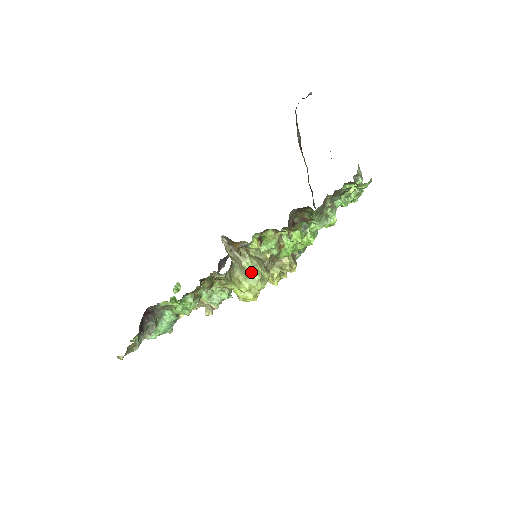
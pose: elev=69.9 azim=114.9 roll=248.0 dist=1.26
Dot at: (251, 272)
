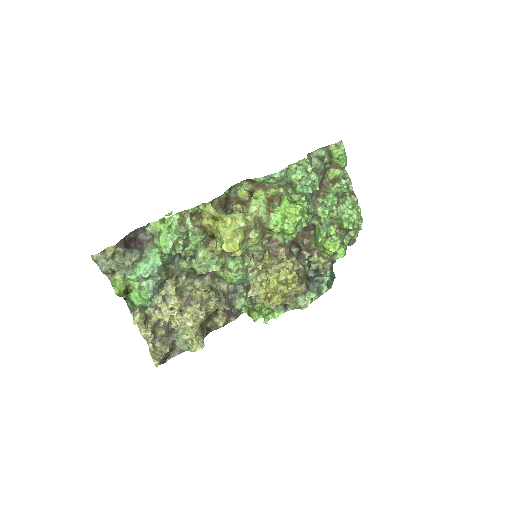
Dot at: (236, 213)
